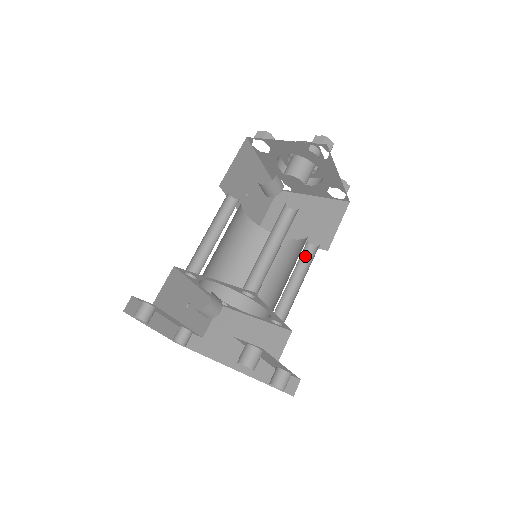
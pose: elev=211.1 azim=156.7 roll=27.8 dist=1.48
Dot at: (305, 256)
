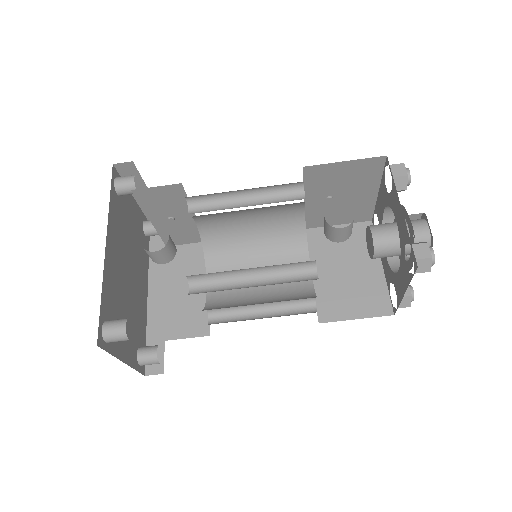
Dot at: (298, 303)
